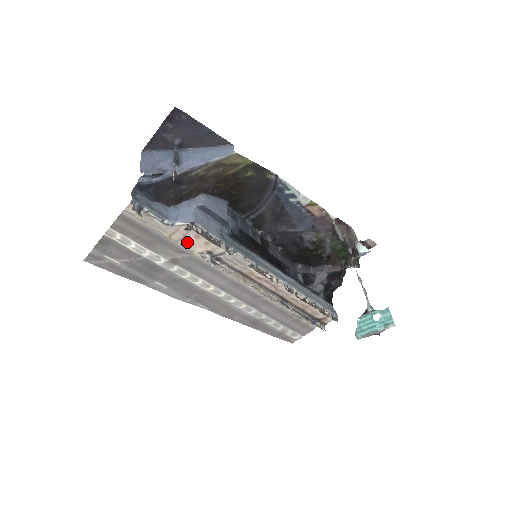
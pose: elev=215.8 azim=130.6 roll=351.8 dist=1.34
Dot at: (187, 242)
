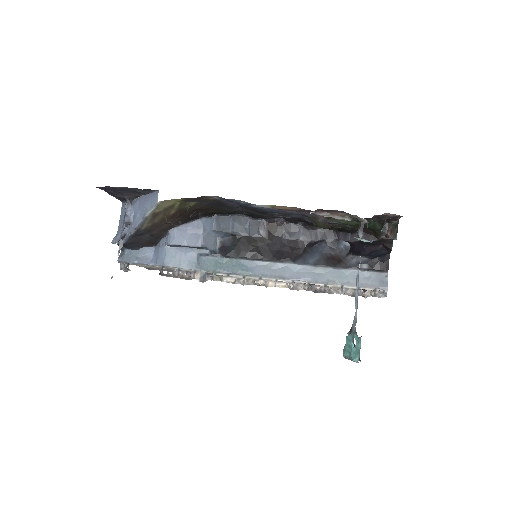
Dot at: occluded
